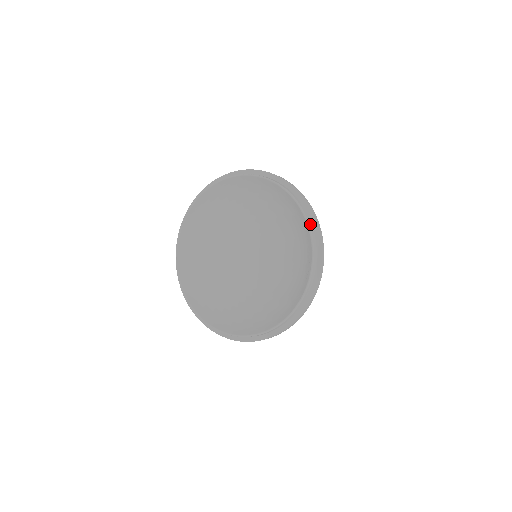
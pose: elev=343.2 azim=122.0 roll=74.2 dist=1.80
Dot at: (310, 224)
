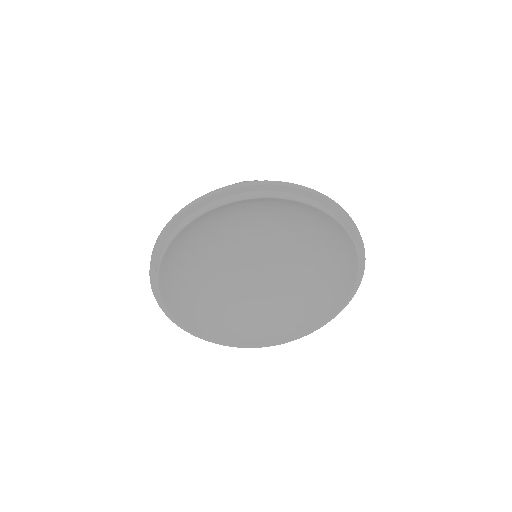
Dot at: (351, 233)
